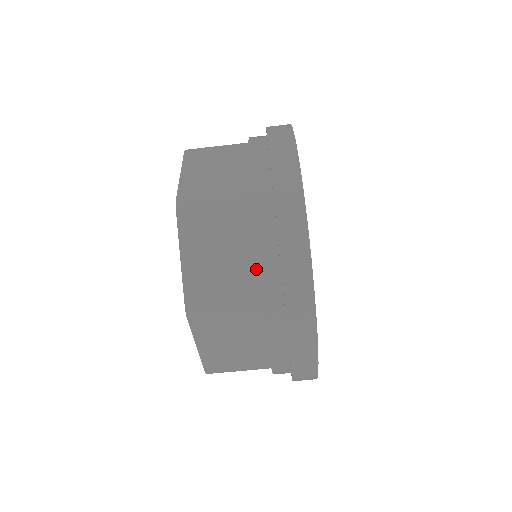
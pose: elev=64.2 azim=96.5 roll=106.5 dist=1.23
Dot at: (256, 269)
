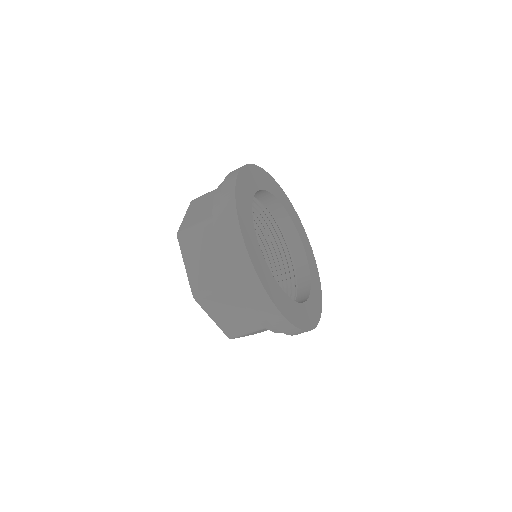
Dot at: occluded
